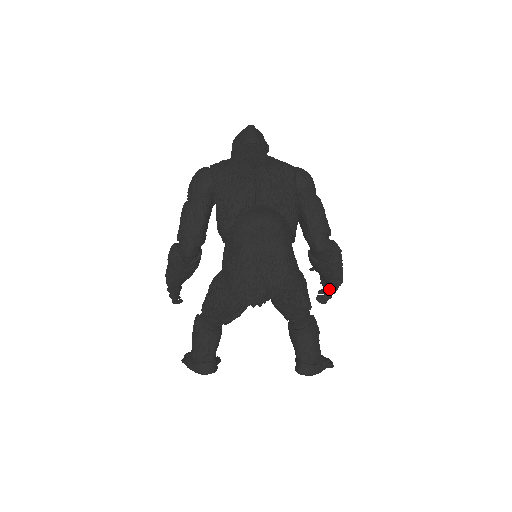
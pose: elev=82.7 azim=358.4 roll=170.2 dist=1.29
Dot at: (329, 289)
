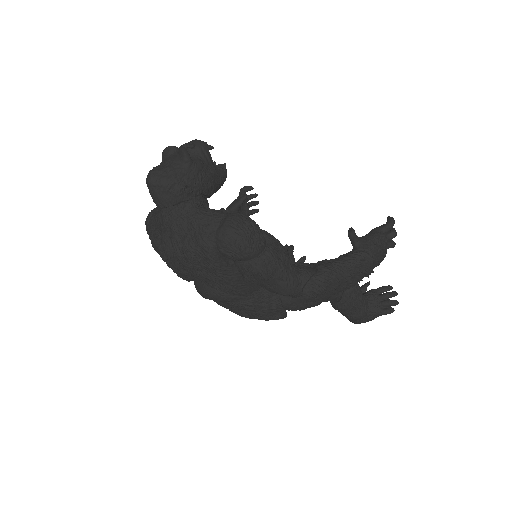
Dot at: occluded
